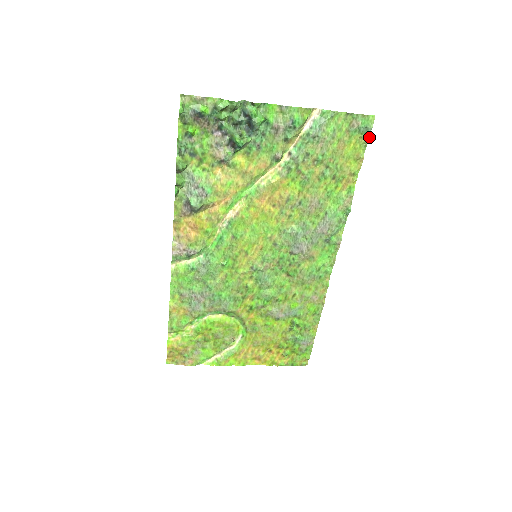
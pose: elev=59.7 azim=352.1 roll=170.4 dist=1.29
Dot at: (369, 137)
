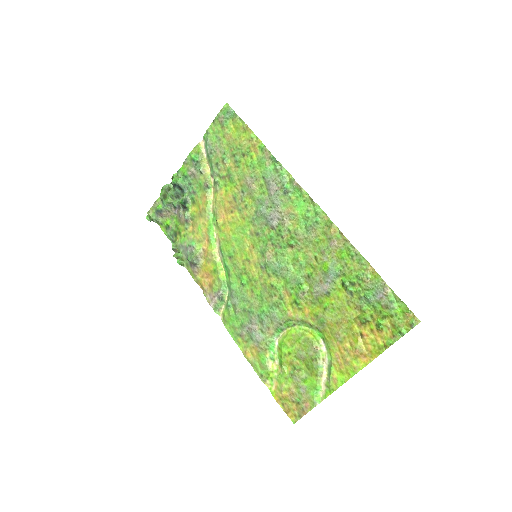
Dot at: (235, 113)
